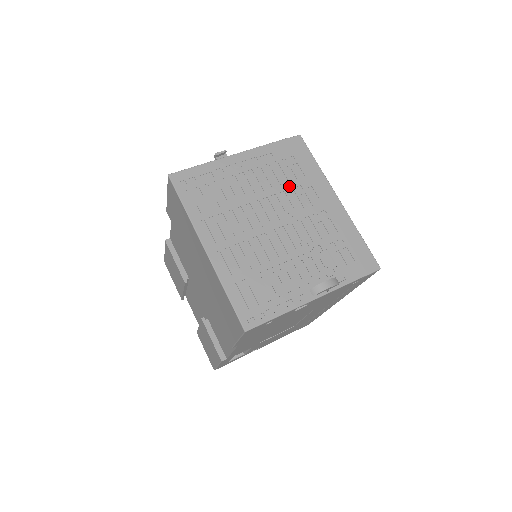
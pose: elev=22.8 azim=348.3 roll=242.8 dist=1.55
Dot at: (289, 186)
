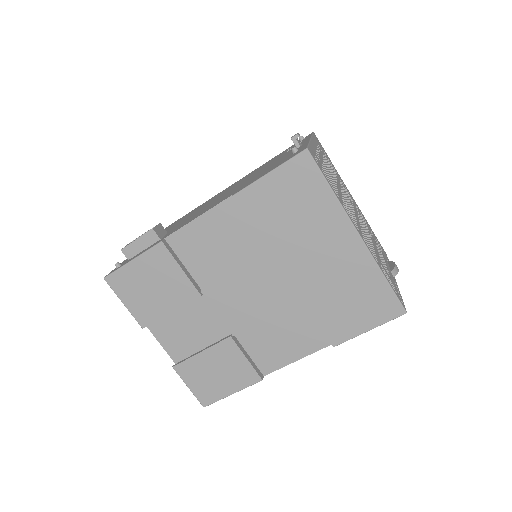
Dot at: (339, 179)
